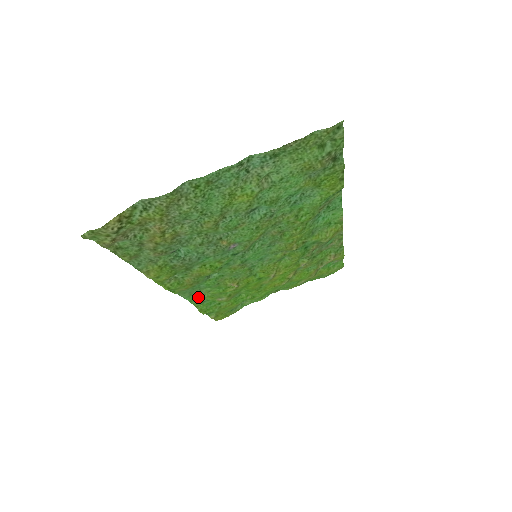
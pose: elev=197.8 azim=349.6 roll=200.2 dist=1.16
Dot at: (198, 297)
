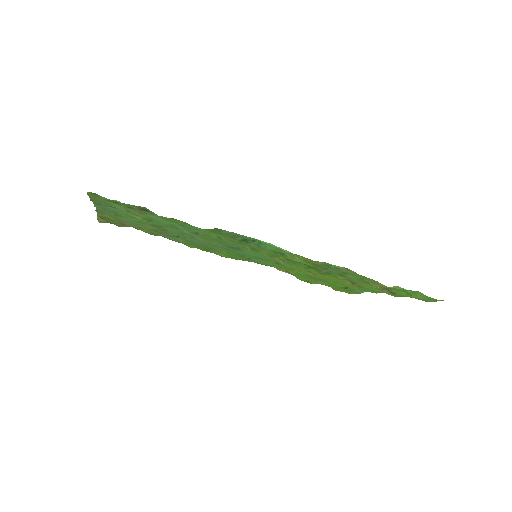
Dot at: occluded
